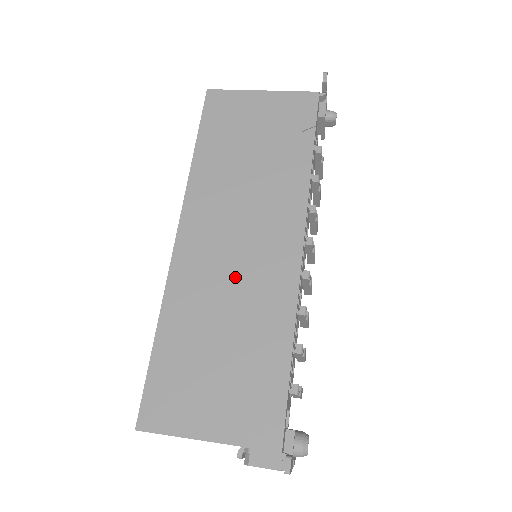
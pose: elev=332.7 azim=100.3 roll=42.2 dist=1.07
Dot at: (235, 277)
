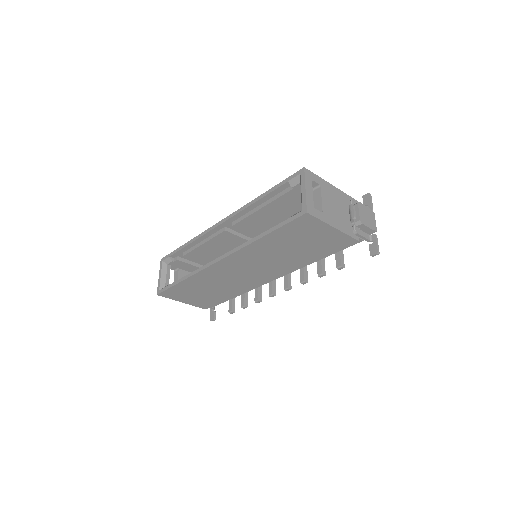
Dot at: occluded
